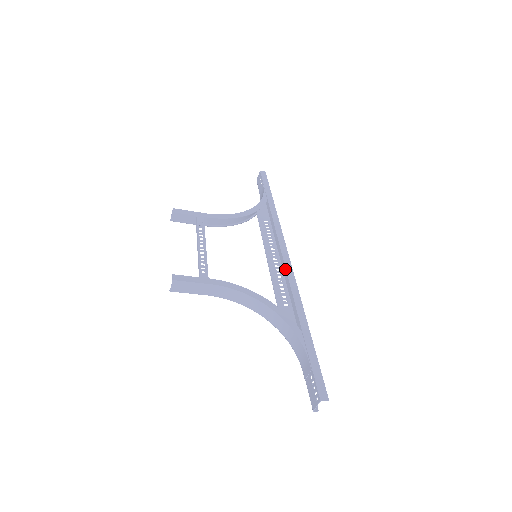
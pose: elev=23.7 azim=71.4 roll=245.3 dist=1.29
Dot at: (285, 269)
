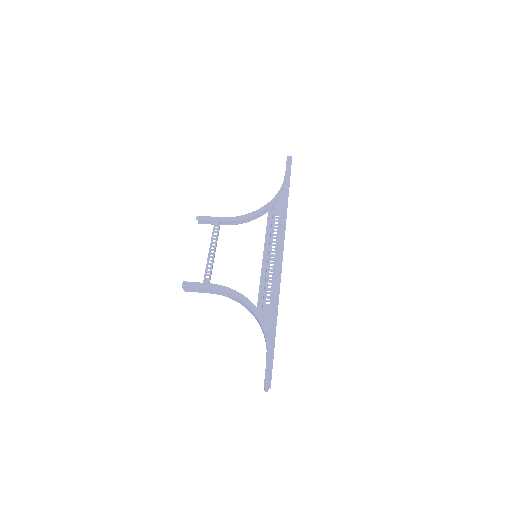
Dot at: (275, 269)
